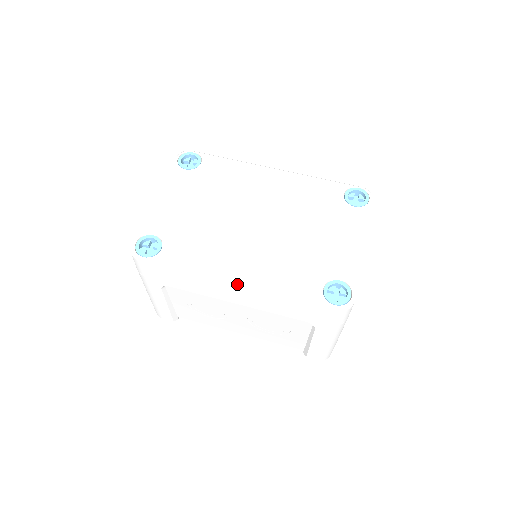
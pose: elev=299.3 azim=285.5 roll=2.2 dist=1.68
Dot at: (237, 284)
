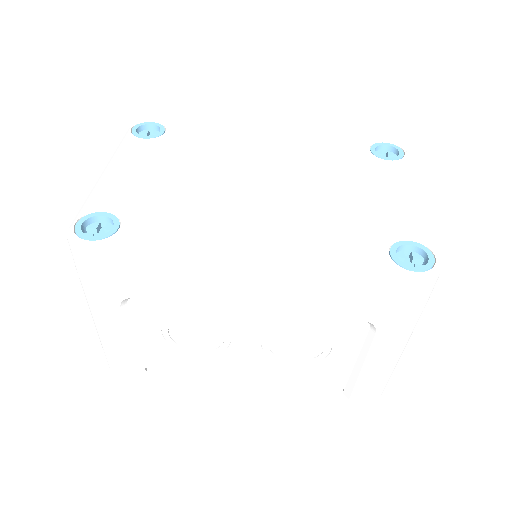
Dot at: (253, 261)
